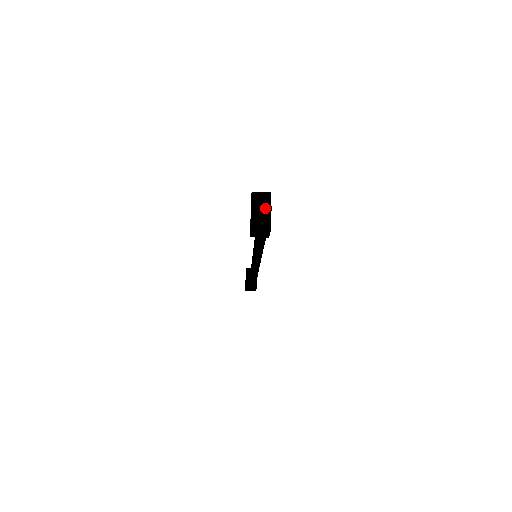
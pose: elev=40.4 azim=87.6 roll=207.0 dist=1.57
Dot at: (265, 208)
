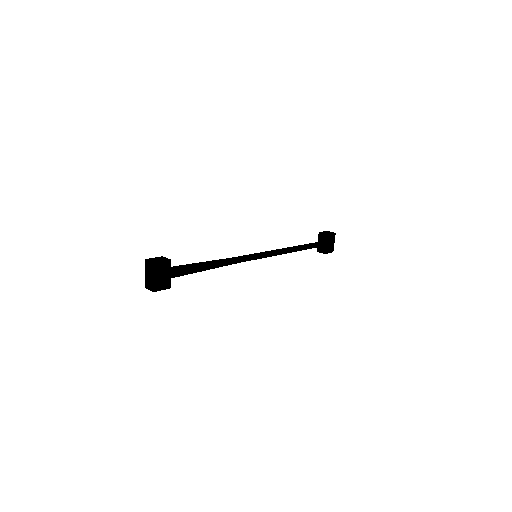
Dot at: (151, 274)
